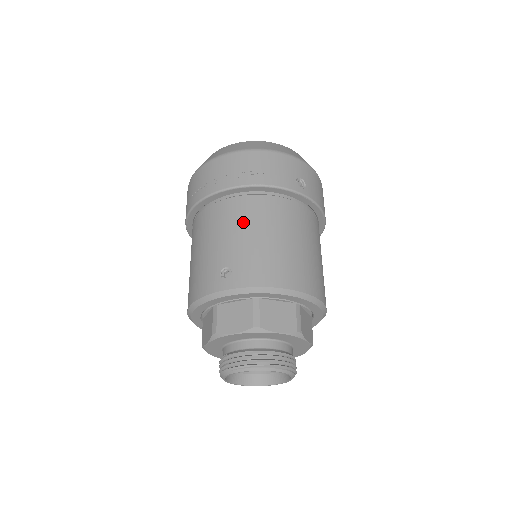
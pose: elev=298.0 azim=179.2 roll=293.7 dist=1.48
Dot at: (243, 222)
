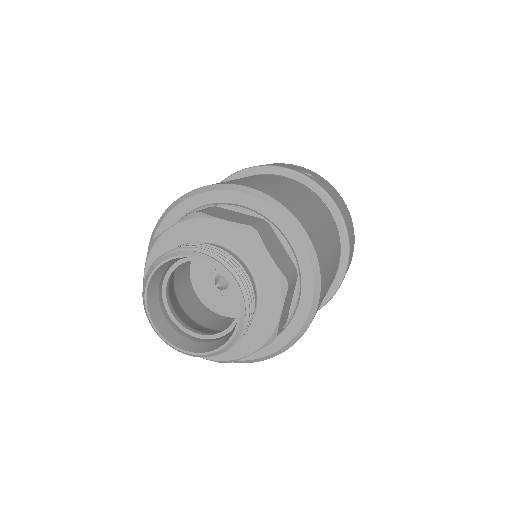
Dot at: occluded
